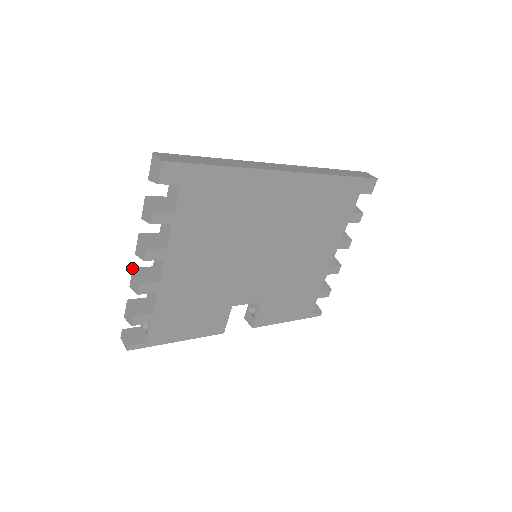
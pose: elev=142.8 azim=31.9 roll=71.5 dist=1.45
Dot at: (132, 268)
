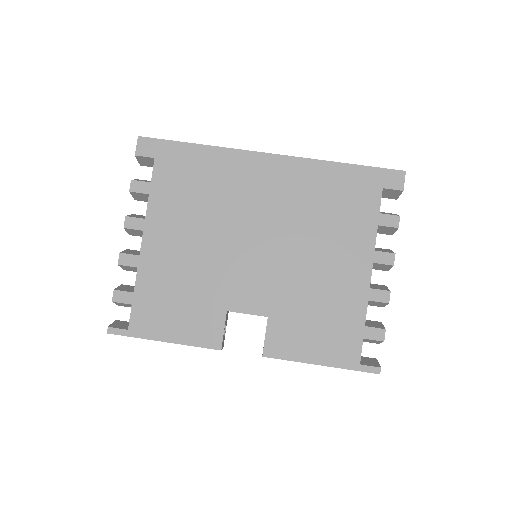
Dot at: occluded
